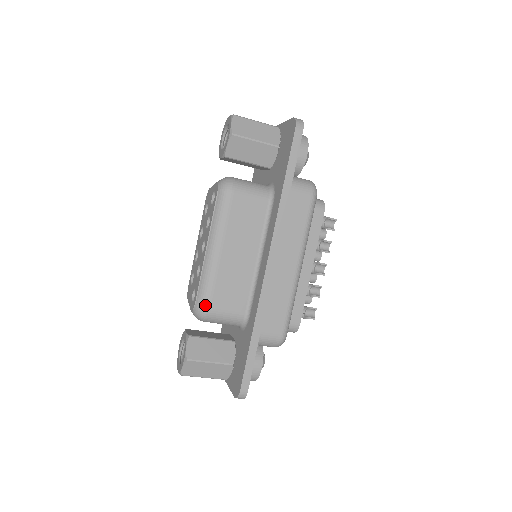
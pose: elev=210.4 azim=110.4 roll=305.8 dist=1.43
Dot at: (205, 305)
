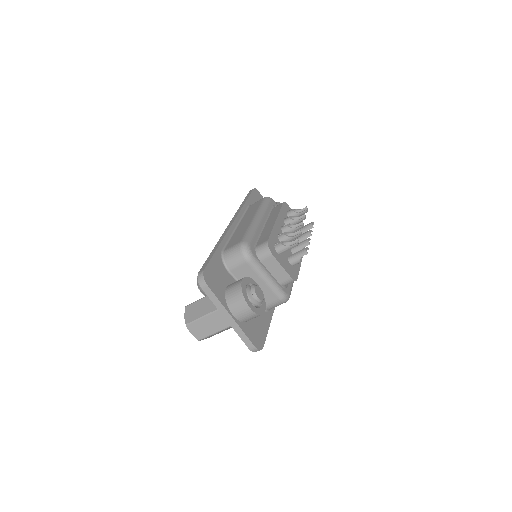
Dot at: occluded
